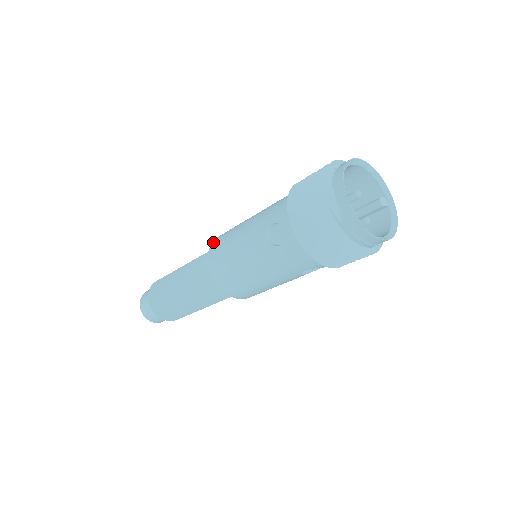
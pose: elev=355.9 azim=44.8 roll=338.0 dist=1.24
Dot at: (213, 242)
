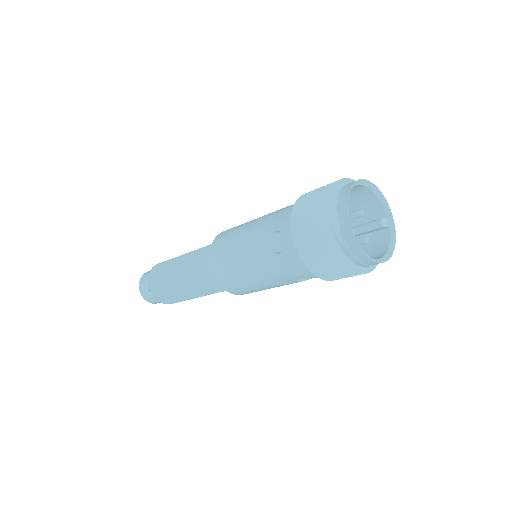
Dot at: (216, 238)
